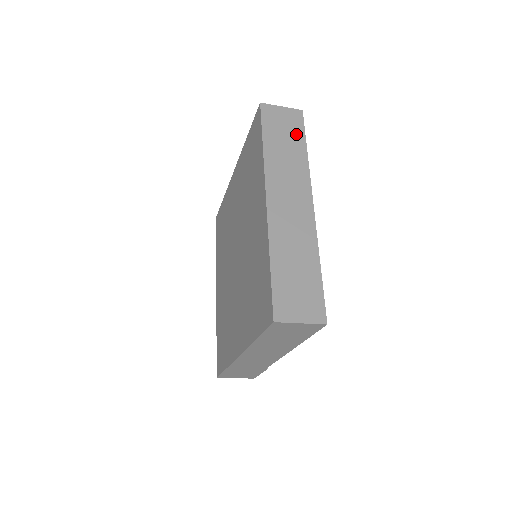
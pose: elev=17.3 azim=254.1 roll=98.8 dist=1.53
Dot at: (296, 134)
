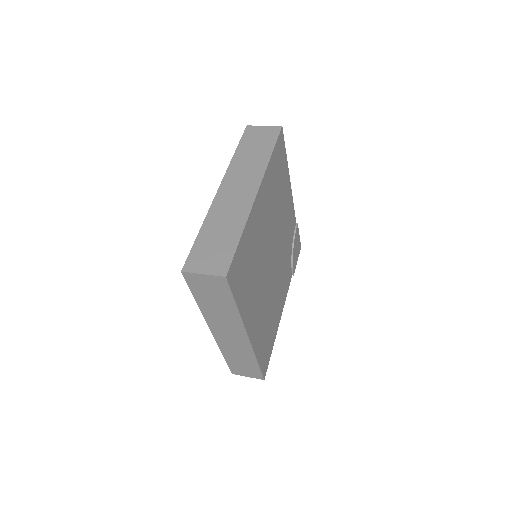
Dot at: (224, 296)
